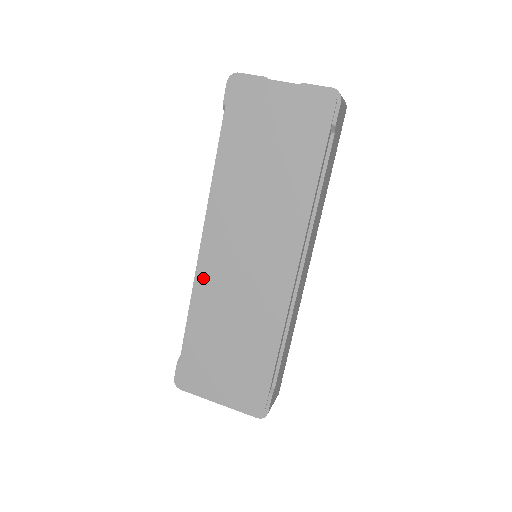
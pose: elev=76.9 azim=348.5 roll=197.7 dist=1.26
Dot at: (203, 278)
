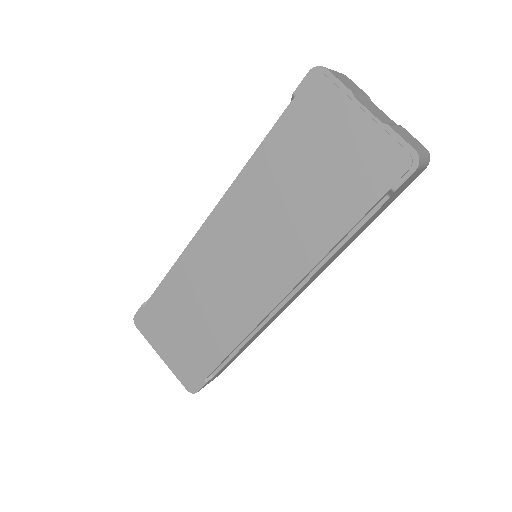
Dot at: (194, 252)
